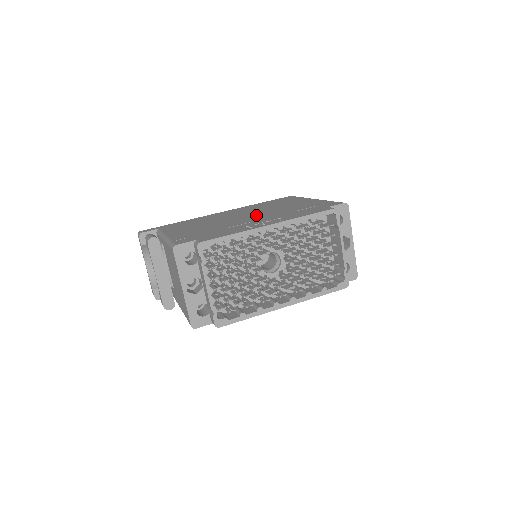
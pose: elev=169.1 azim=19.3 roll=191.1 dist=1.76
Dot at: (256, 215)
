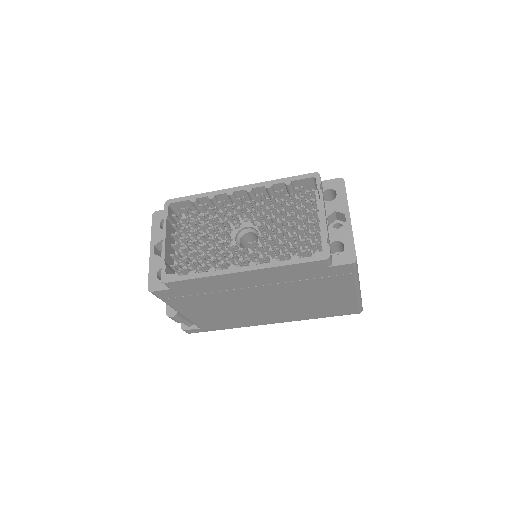
Dot at: occluded
